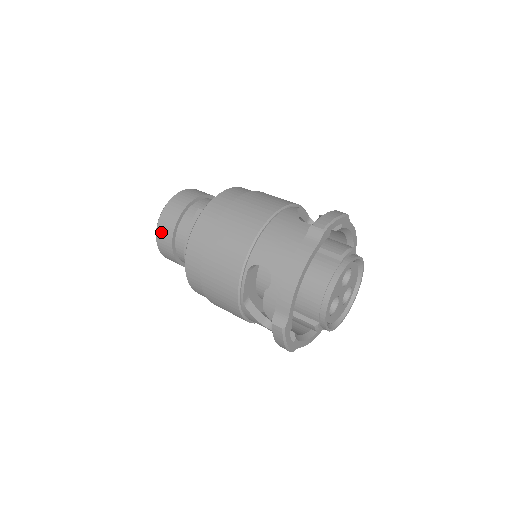
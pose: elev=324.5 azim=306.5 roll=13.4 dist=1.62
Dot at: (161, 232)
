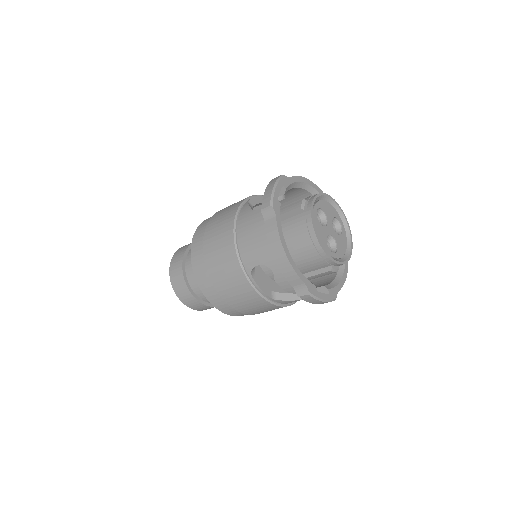
Dot at: occluded
